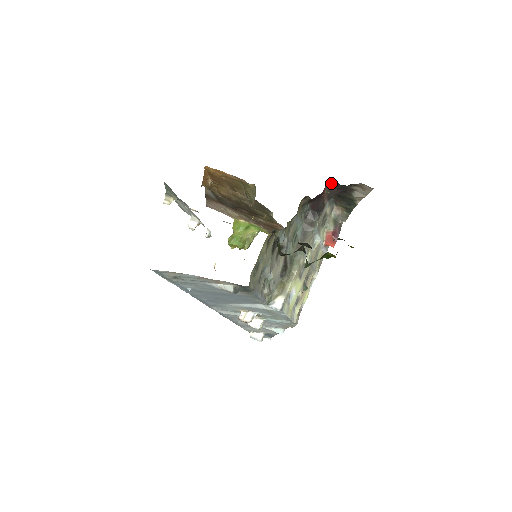
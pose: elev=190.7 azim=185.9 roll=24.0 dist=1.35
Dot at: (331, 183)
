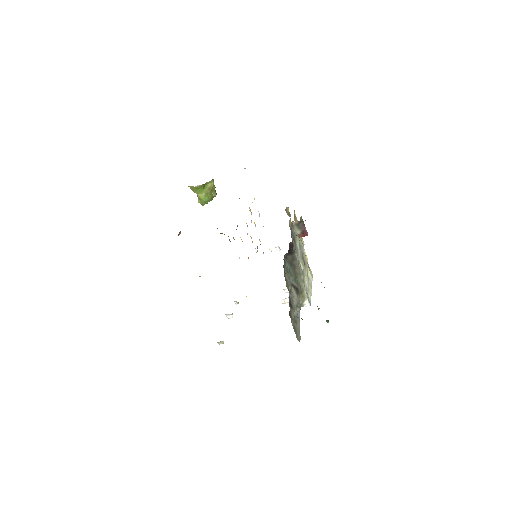
Dot at: occluded
